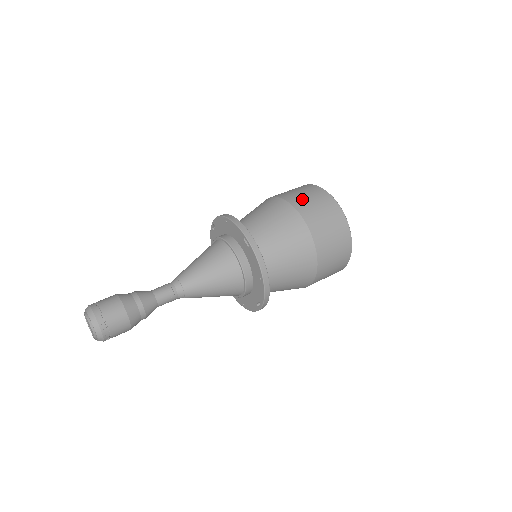
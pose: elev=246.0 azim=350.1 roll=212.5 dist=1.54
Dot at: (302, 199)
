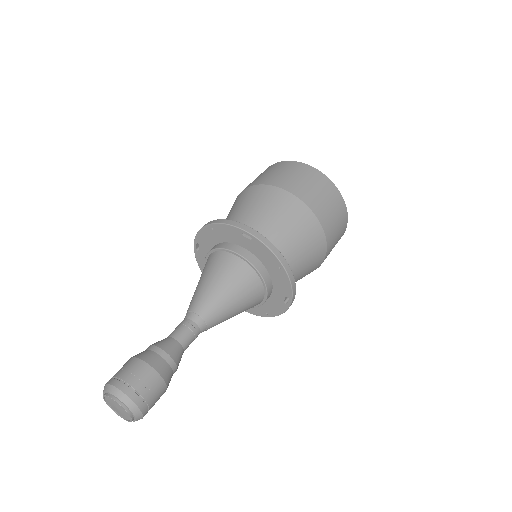
Dot at: (334, 232)
